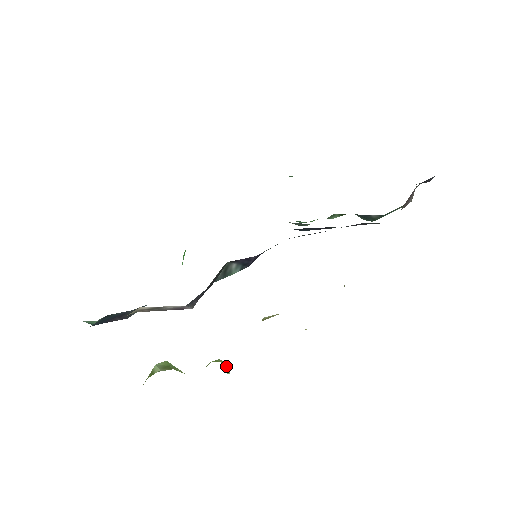
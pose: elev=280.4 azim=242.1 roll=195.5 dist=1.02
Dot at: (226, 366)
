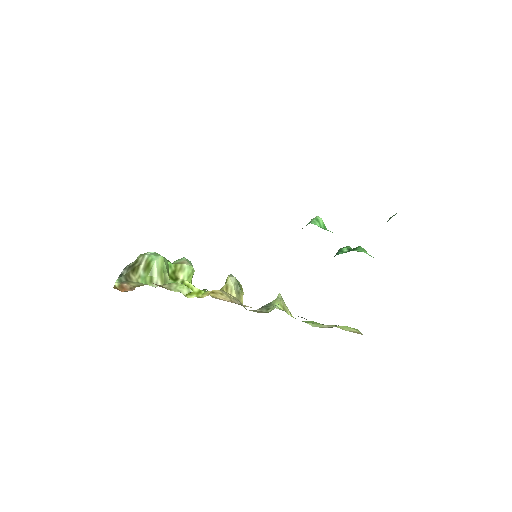
Dot at: occluded
